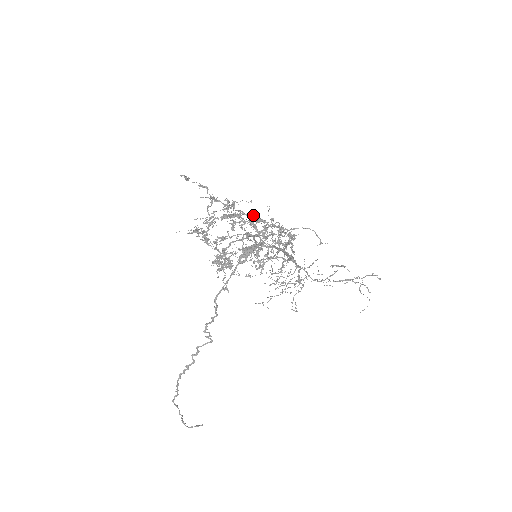
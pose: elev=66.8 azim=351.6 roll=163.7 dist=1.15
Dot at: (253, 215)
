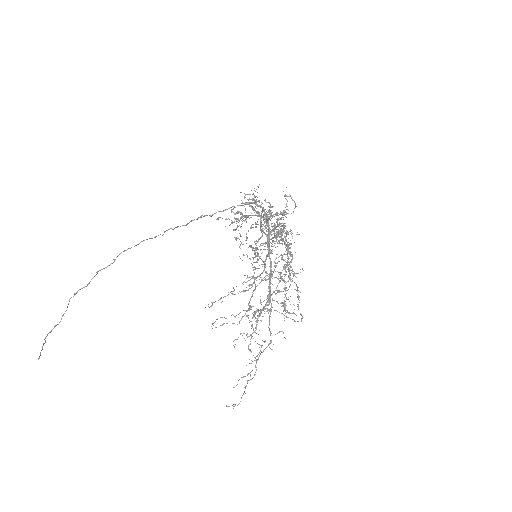
Dot at: occluded
